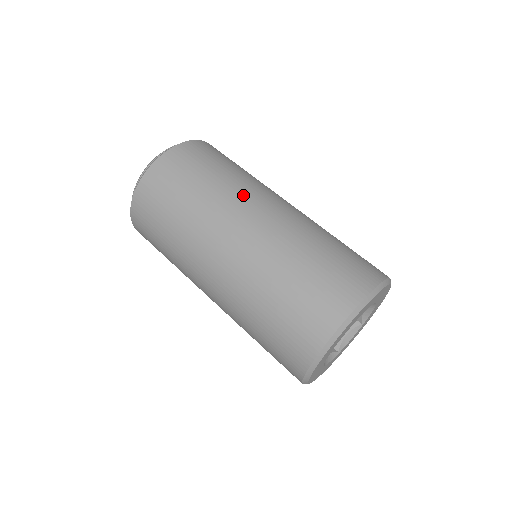
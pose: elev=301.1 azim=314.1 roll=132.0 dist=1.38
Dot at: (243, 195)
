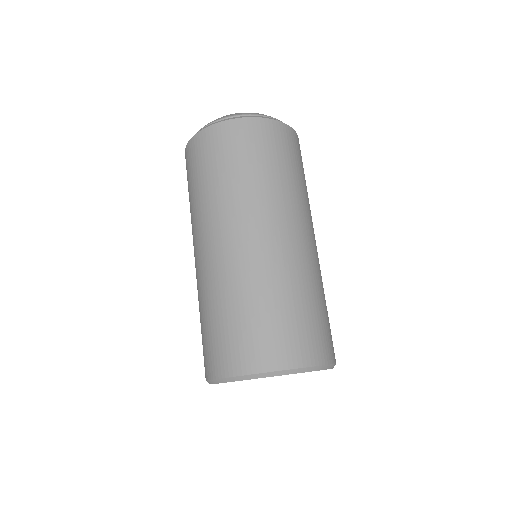
Dot at: (212, 217)
